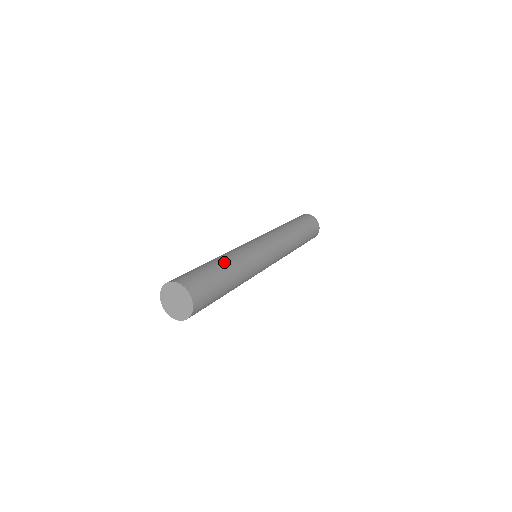
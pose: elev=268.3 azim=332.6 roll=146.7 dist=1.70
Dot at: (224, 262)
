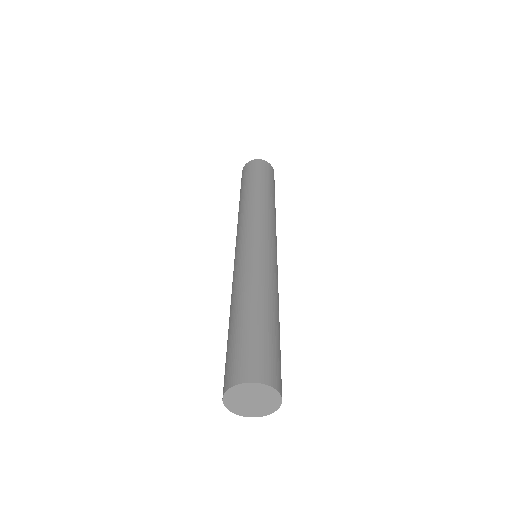
Dot at: (240, 305)
